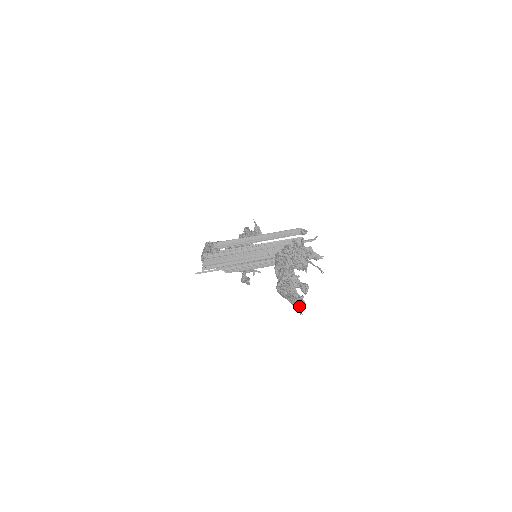
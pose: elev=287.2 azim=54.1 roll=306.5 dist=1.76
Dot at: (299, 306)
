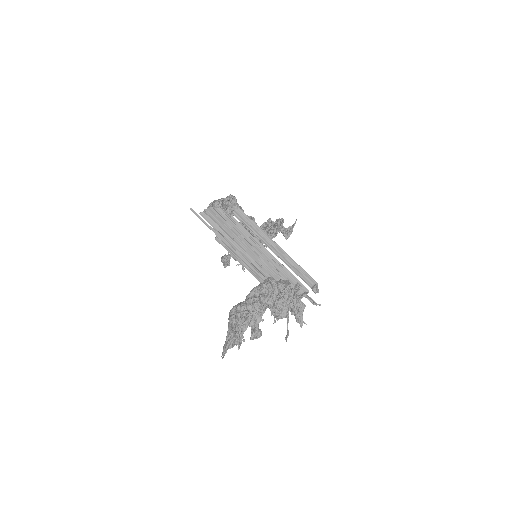
Dot at: (230, 346)
